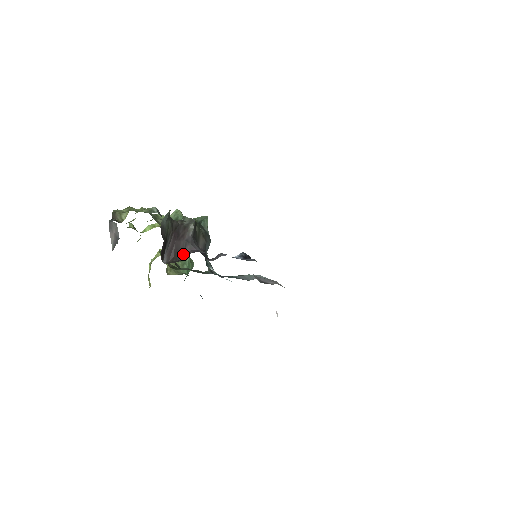
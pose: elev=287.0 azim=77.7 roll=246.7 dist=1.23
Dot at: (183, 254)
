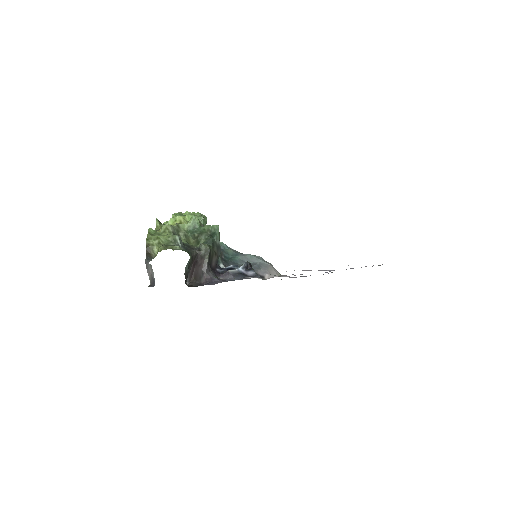
Dot at: (201, 279)
